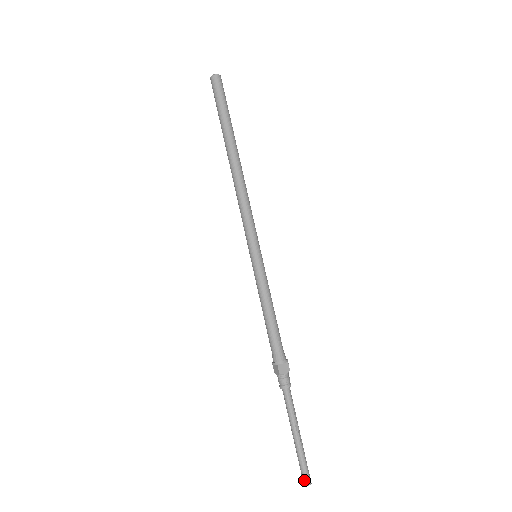
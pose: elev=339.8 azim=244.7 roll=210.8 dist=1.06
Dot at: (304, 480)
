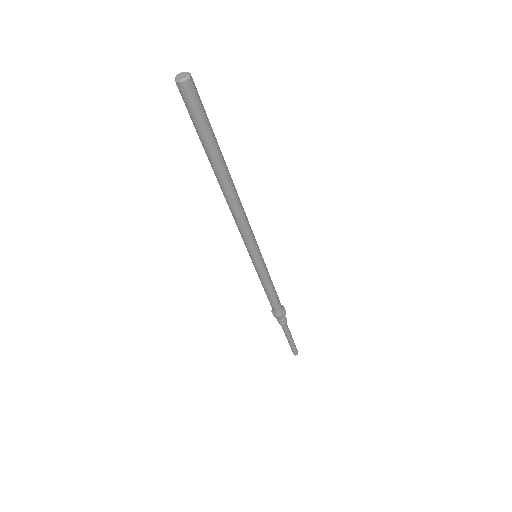
Dot at: (295, 354)
